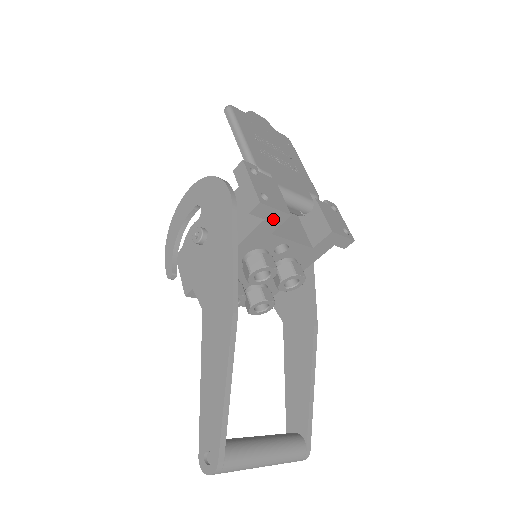
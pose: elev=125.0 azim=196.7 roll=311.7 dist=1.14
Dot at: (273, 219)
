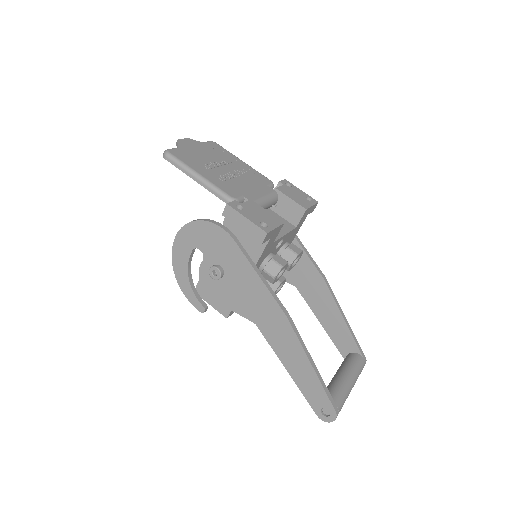
Dot at: (274, 234)
